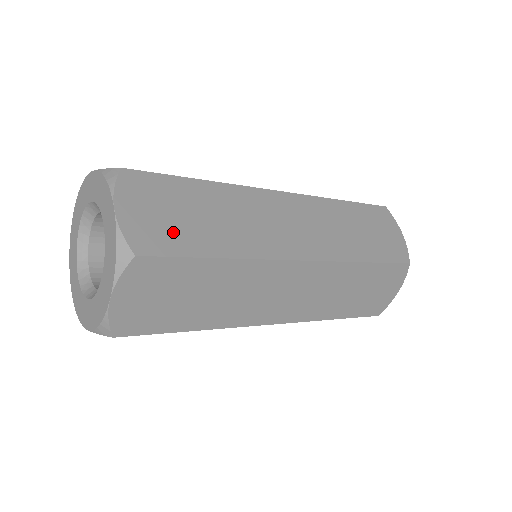
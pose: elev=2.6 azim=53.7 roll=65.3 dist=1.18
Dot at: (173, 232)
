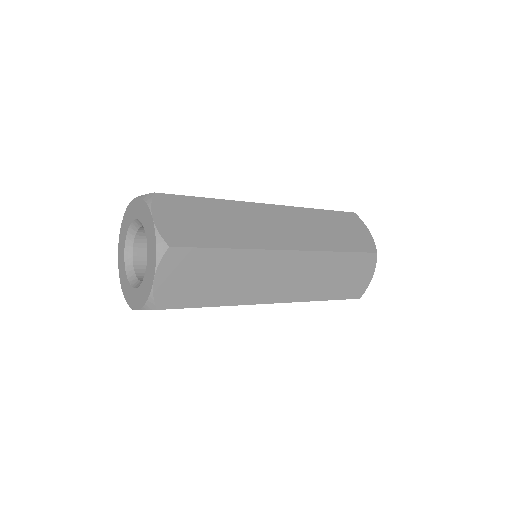
Dot at: (193, 232)
